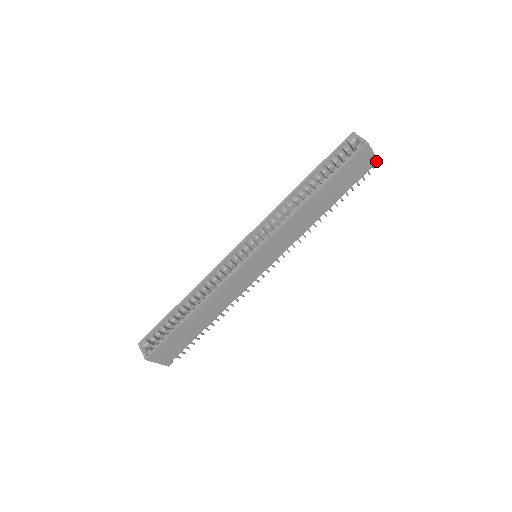
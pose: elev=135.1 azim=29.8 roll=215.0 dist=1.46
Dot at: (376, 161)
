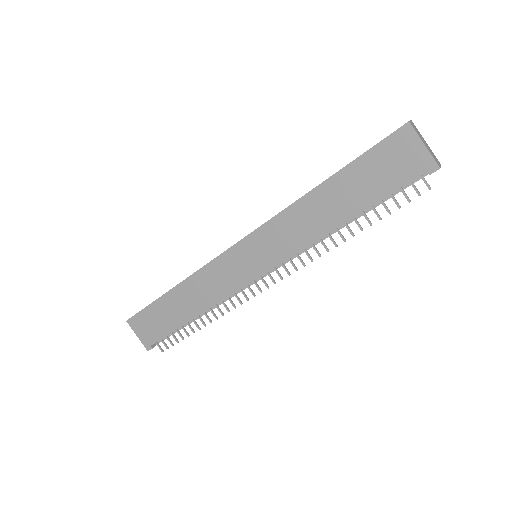
Dot at: (434, 163)
